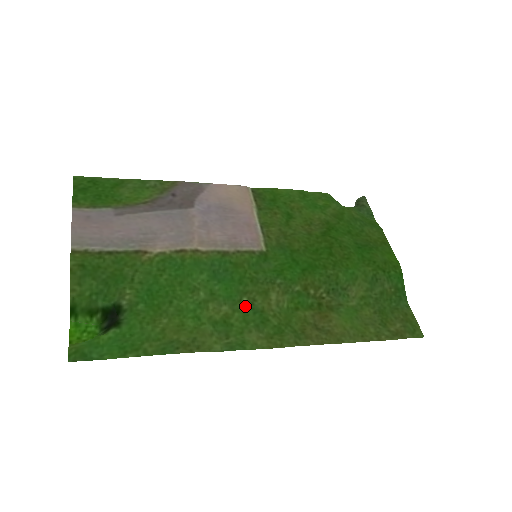
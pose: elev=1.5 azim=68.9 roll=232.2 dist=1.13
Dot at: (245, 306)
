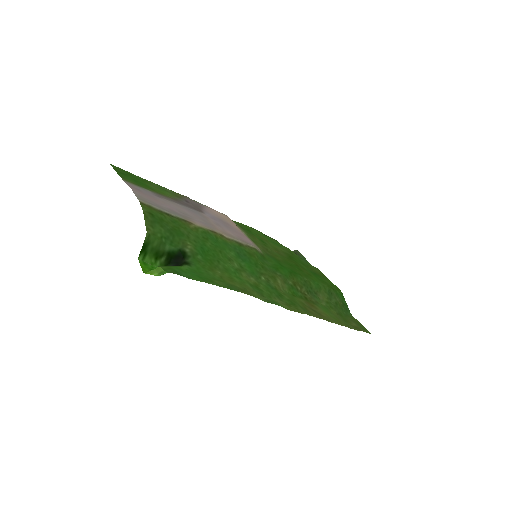
Dot at: (264, 282)
